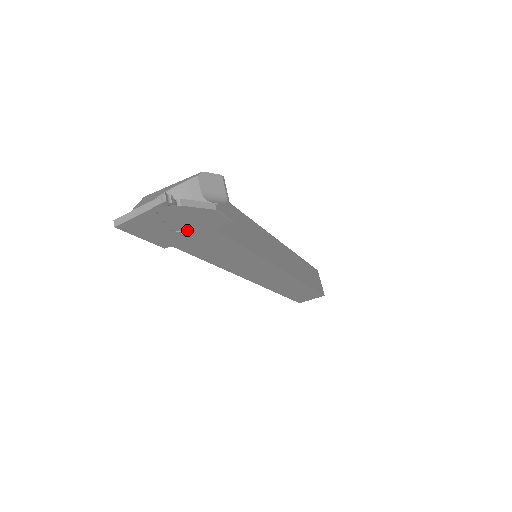
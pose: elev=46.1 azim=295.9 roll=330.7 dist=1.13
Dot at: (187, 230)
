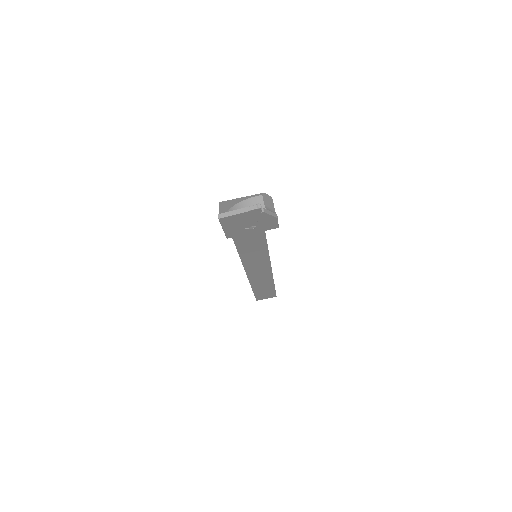
Dot at: (251, 228)
